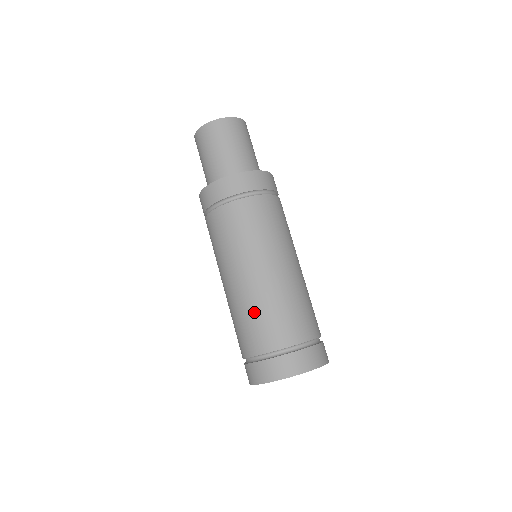
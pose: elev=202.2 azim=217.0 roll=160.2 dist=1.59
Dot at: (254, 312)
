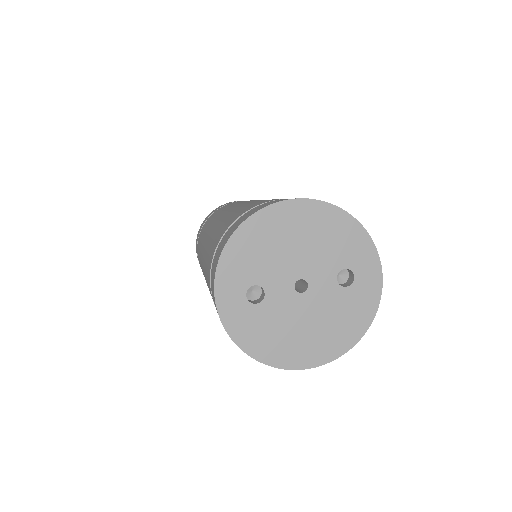
Dot at: (208, 248)
